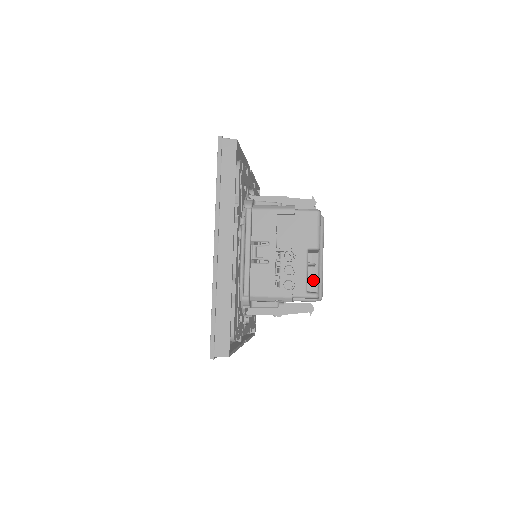
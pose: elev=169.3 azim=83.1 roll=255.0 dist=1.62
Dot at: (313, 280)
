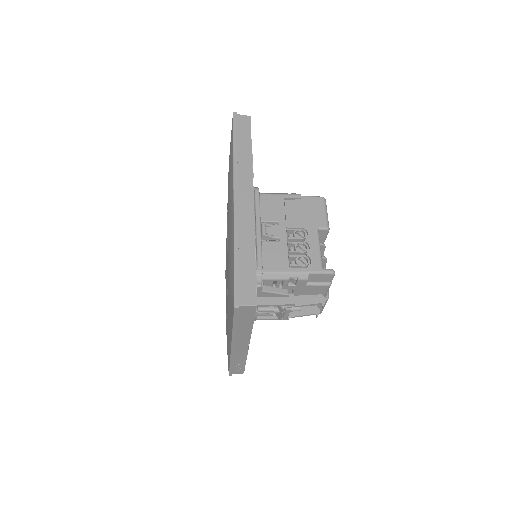
Dot at: occluded
